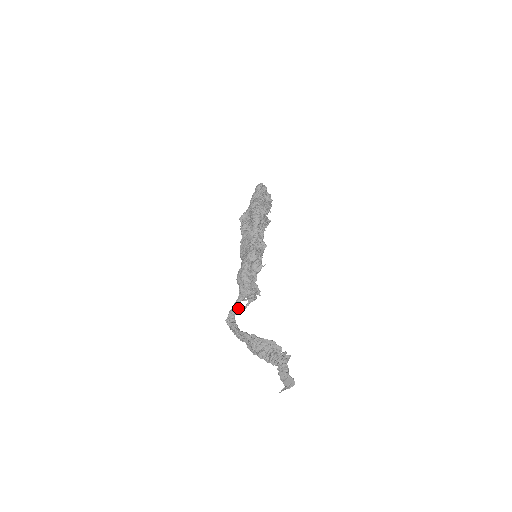
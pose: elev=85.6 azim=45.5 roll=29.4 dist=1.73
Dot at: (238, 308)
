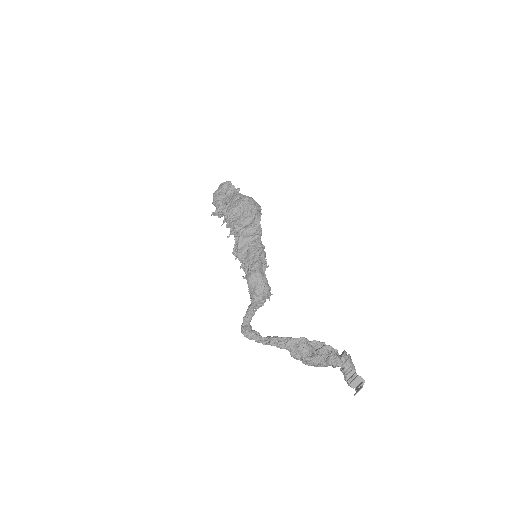
Dot at: (253, 314)
